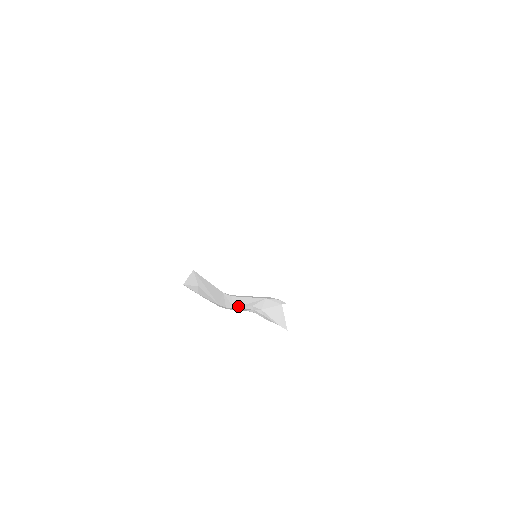
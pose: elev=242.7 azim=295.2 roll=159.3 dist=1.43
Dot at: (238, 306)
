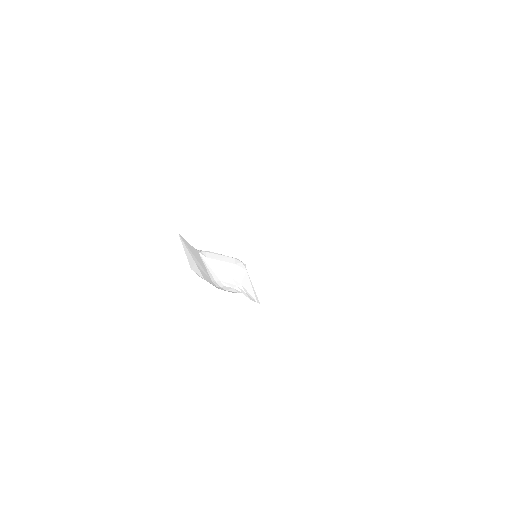
Dot at: (222, 277)
